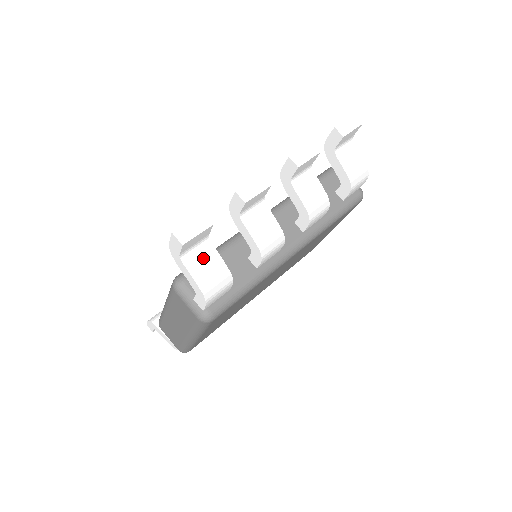
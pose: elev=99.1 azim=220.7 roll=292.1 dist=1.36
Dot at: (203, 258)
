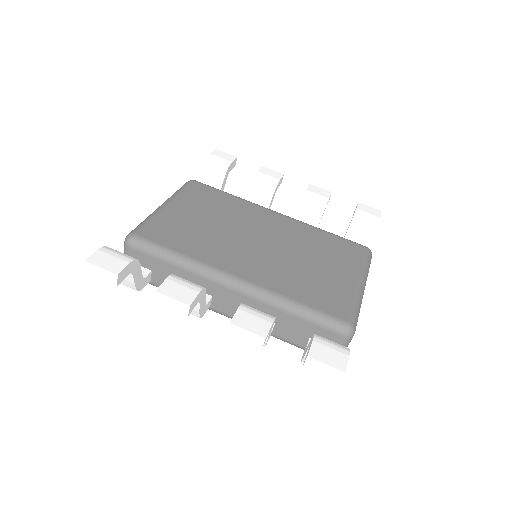
Dot at: occluded
